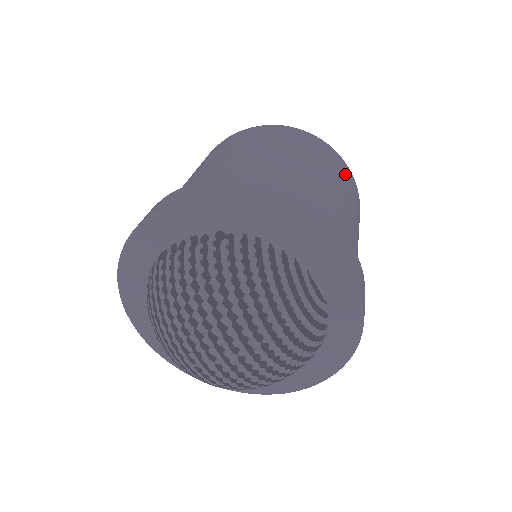
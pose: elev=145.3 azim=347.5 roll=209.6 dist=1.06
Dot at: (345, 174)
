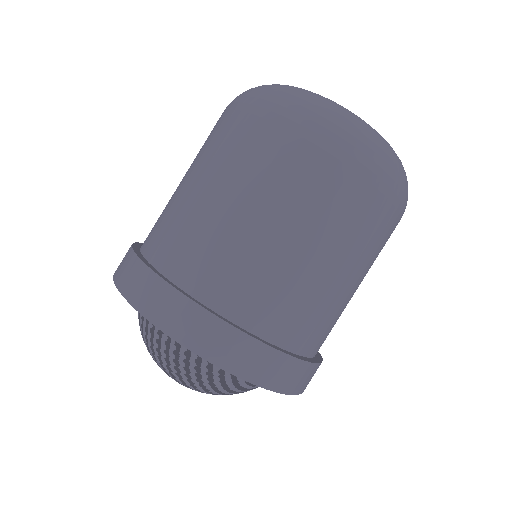
Dot at: (377, 222)
